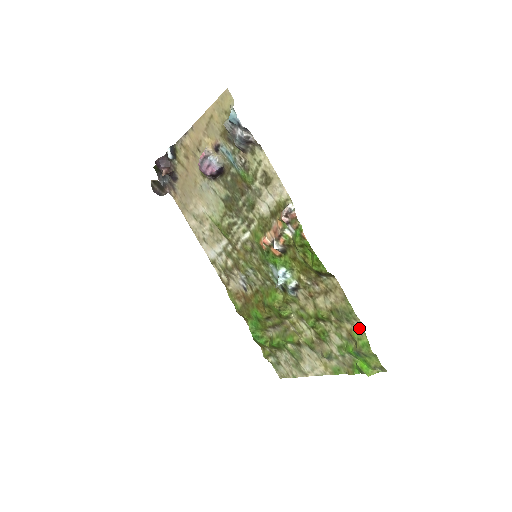
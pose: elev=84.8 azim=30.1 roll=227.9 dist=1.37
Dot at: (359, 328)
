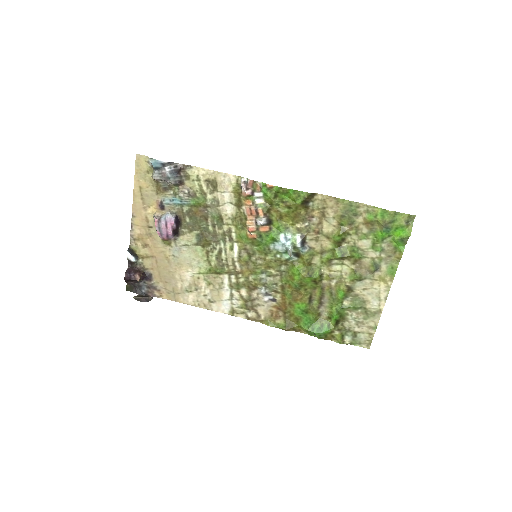
Dot at: (367, 209)
